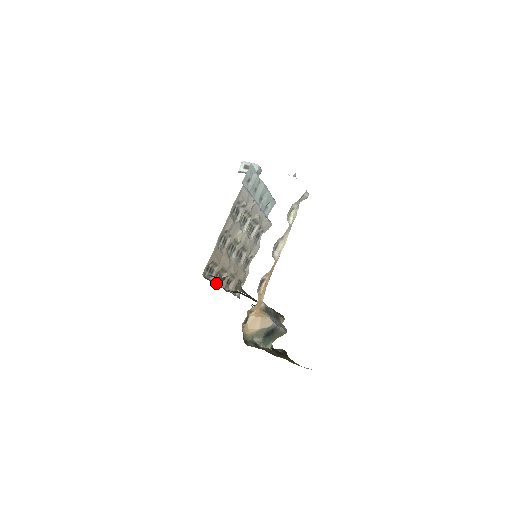
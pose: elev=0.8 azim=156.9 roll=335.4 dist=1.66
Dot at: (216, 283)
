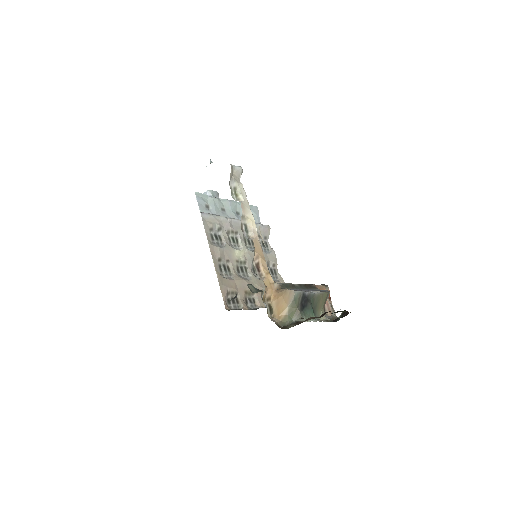
Dot at: (252, 308)
